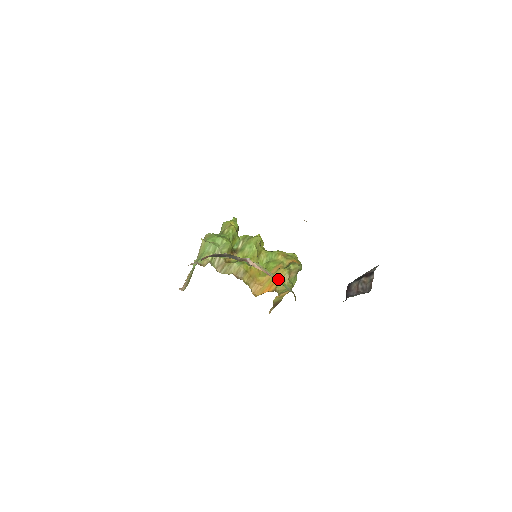
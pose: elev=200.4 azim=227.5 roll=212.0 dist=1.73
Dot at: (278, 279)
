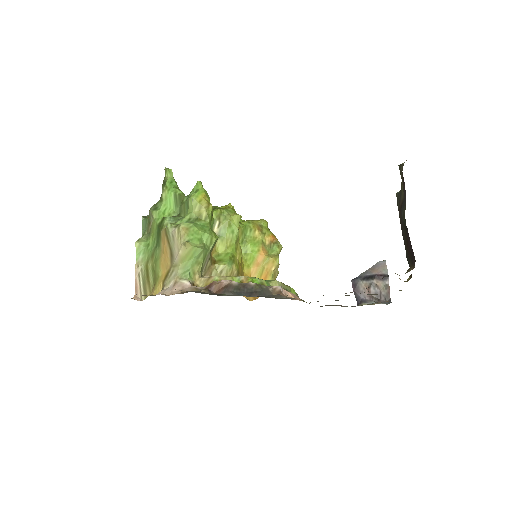
Dot at: (292, 290)
